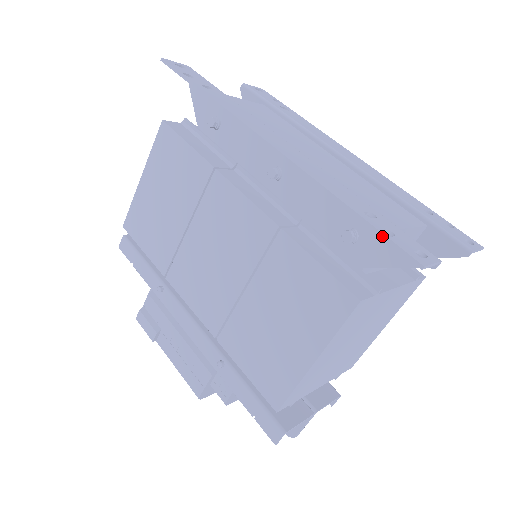
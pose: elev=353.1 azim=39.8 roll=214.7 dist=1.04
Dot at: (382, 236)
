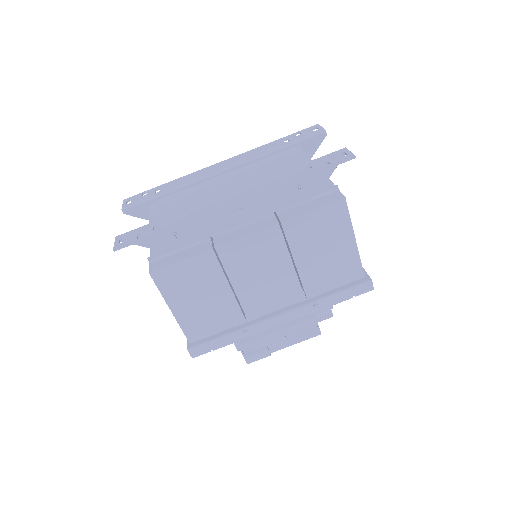
Dot at: occluded
